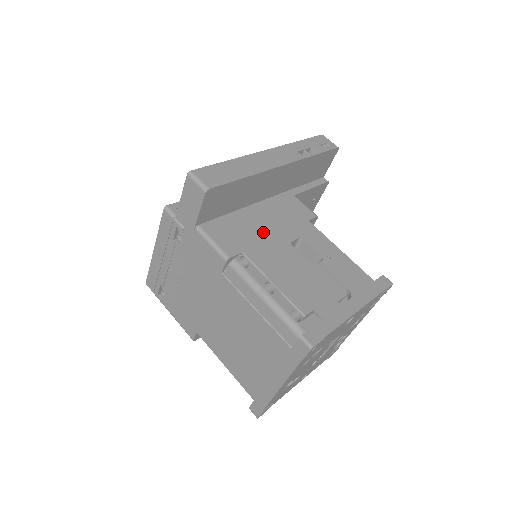
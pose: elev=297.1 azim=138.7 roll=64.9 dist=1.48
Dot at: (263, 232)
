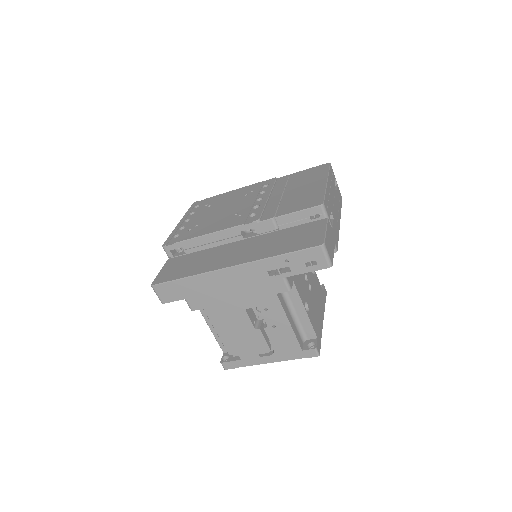
Dot at: (226, 297)
